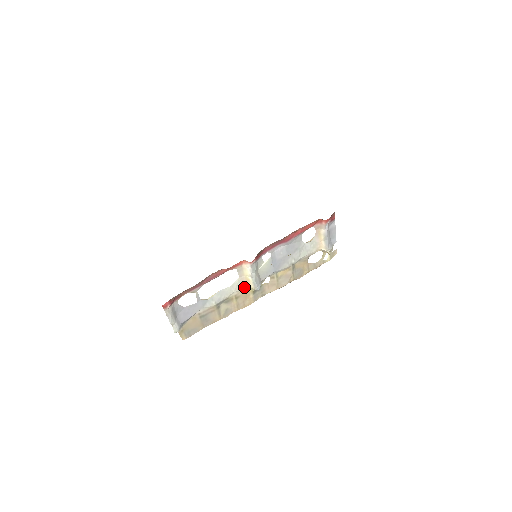
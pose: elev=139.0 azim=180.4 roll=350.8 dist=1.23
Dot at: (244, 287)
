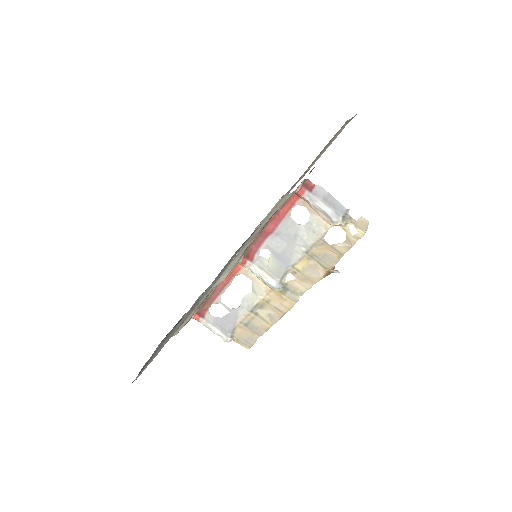
Dot at: (265, 289)
